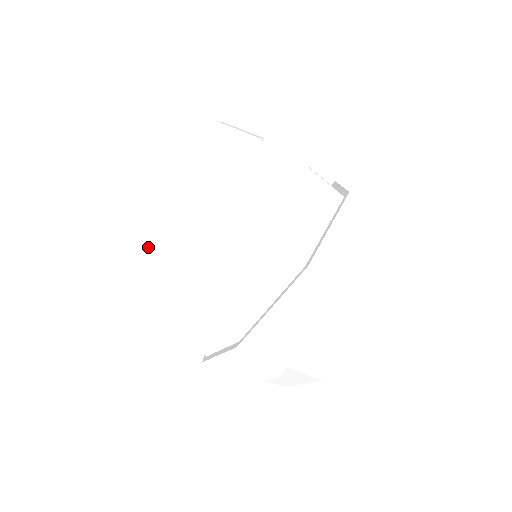
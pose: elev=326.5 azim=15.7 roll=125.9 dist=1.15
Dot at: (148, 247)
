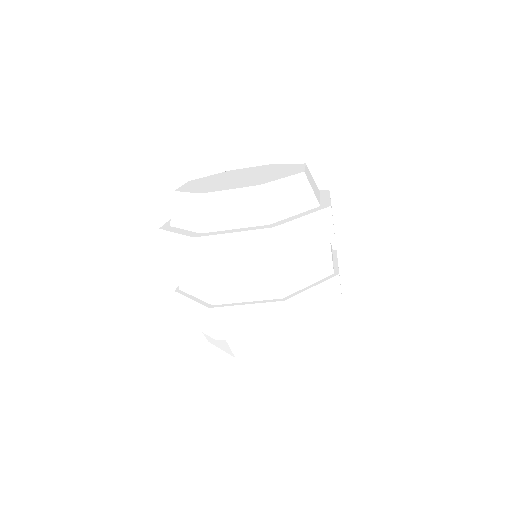
Dot at: (270, 204)
